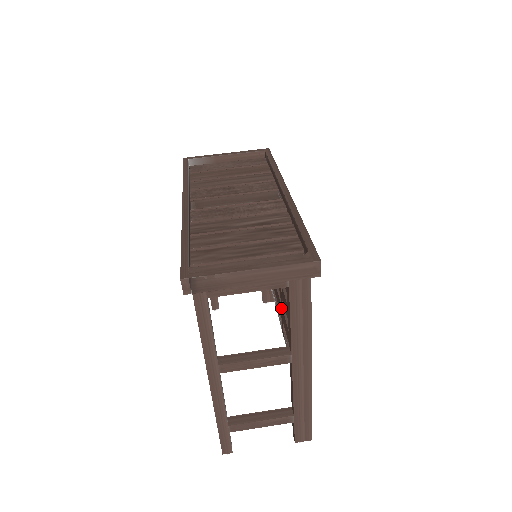
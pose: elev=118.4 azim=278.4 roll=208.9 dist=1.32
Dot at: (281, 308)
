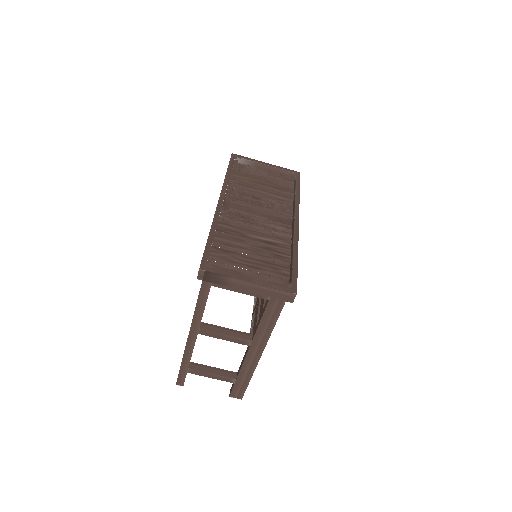
Dot at: occluded
